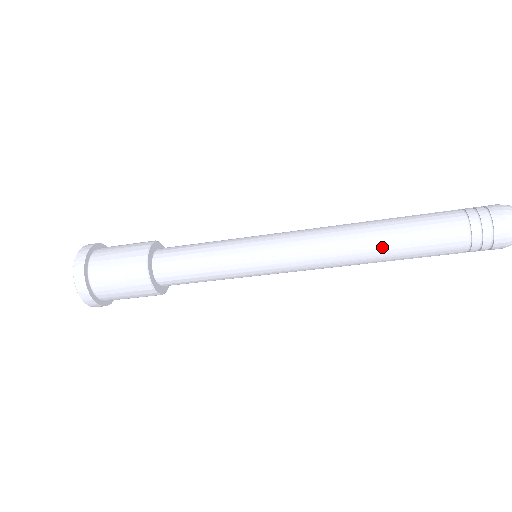
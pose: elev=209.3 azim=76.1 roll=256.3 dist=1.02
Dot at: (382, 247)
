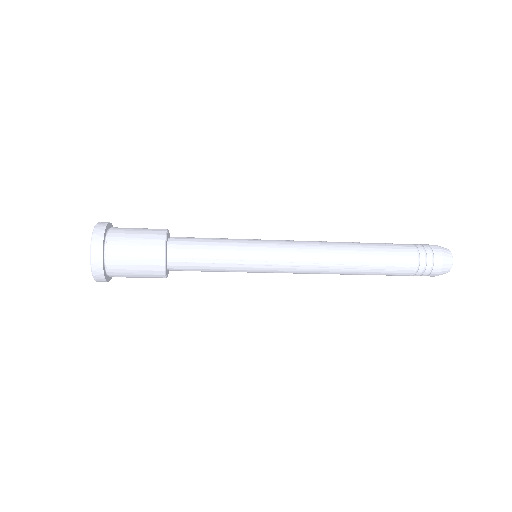
Dot at: (357, 270)
